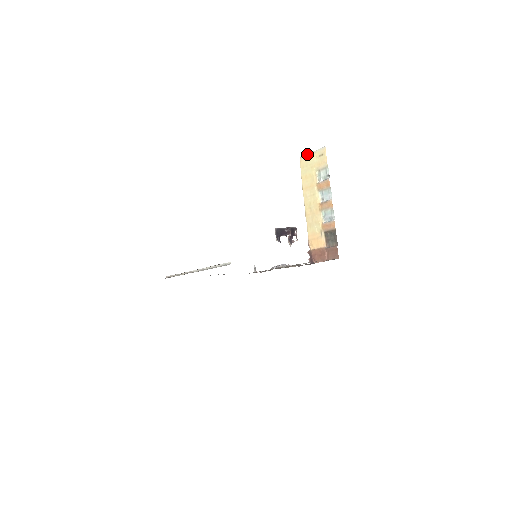
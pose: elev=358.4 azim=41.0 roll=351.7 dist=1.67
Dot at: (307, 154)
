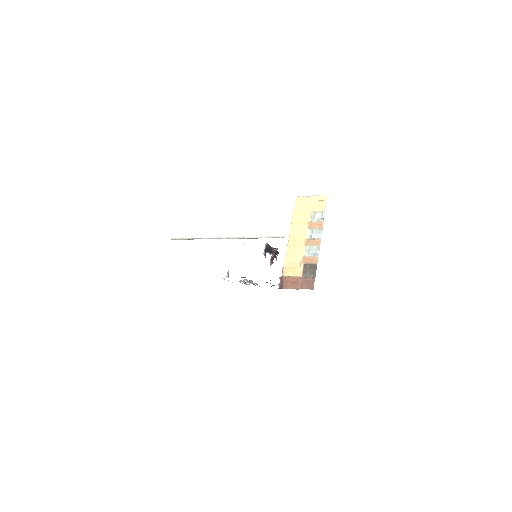
Dot at: (306, 196)
